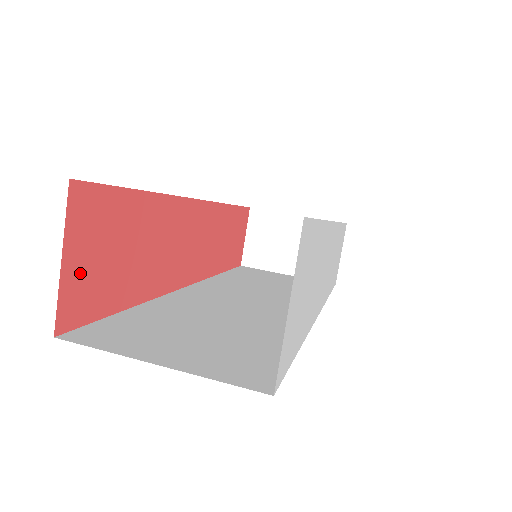
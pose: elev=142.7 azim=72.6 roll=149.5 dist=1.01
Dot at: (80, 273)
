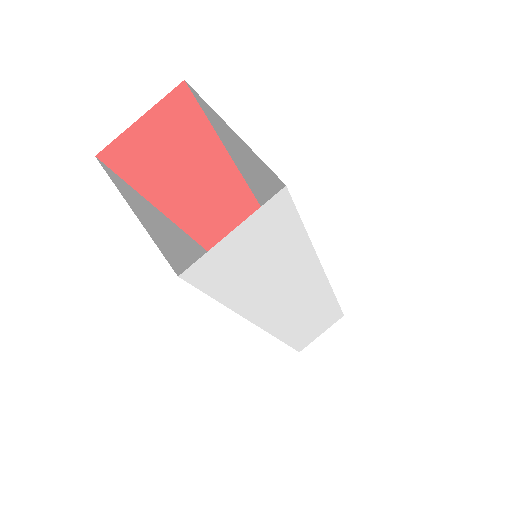
Dot at: (142, 140)
